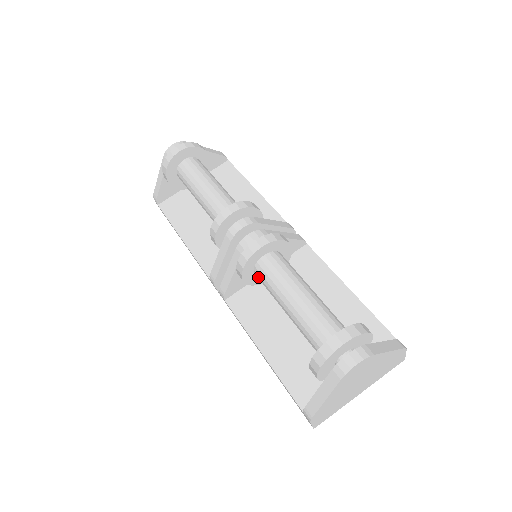
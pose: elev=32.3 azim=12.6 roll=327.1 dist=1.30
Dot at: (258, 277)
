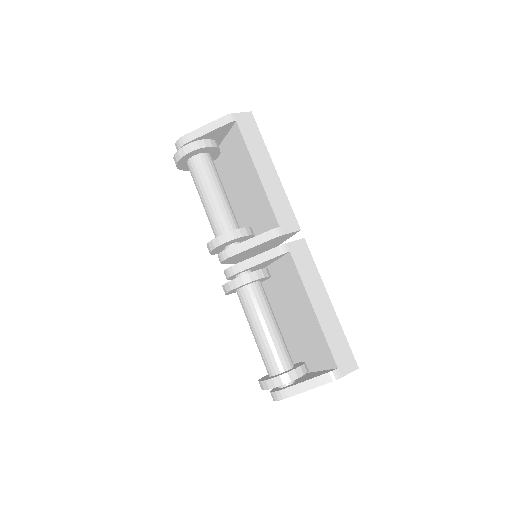
Dot at: occluded
